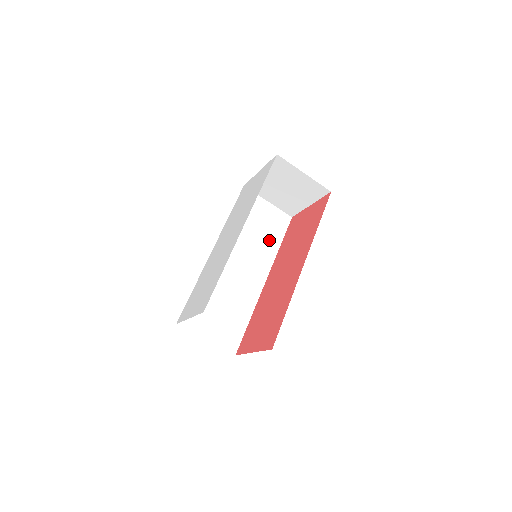
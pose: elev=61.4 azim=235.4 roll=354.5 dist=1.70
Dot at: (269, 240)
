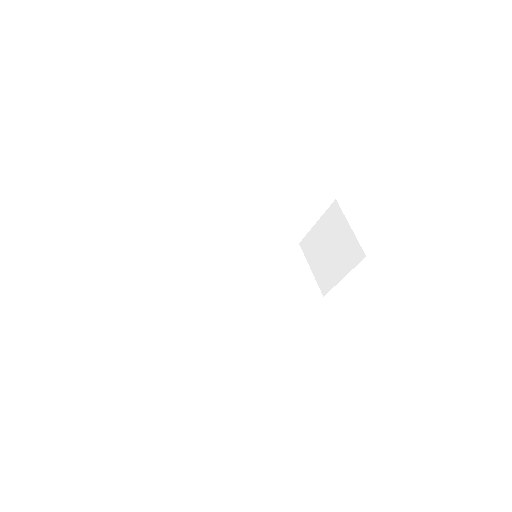
Dot at: (285, 289)
